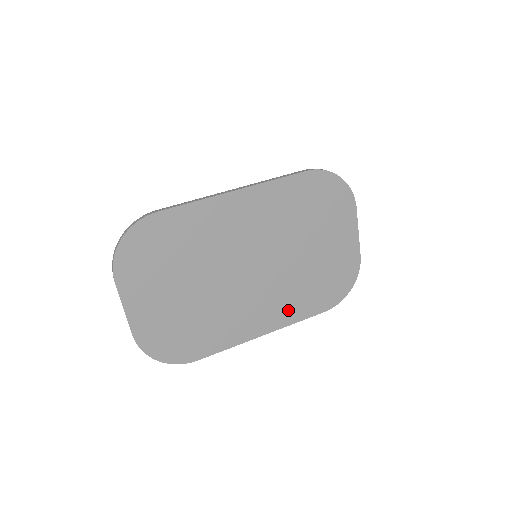
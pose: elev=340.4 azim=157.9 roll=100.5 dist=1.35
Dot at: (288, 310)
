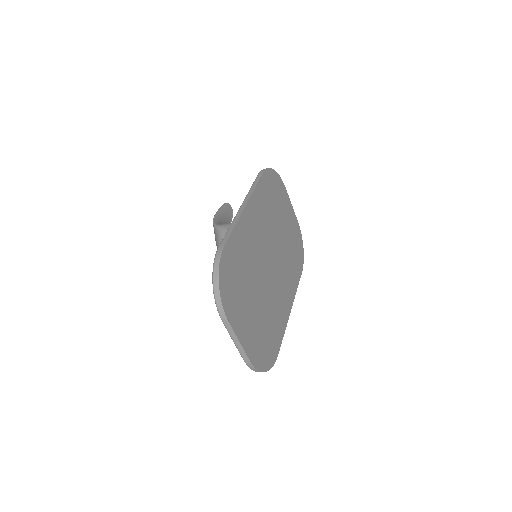
Dot at: (292, 282)
